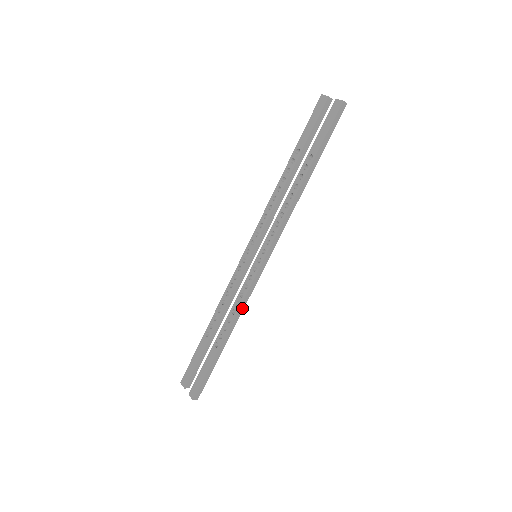
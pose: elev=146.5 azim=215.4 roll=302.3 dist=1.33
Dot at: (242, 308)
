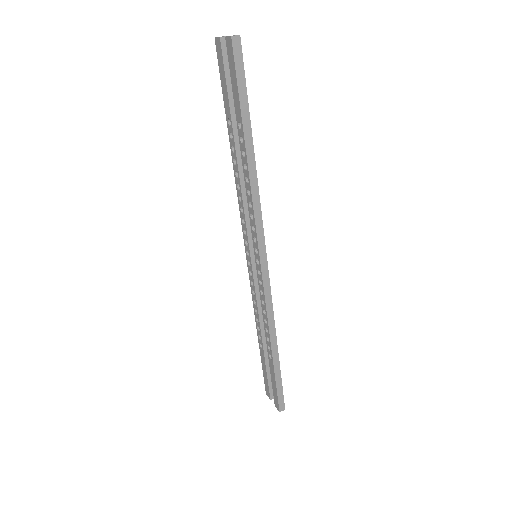
Dot at: (271, 315)
